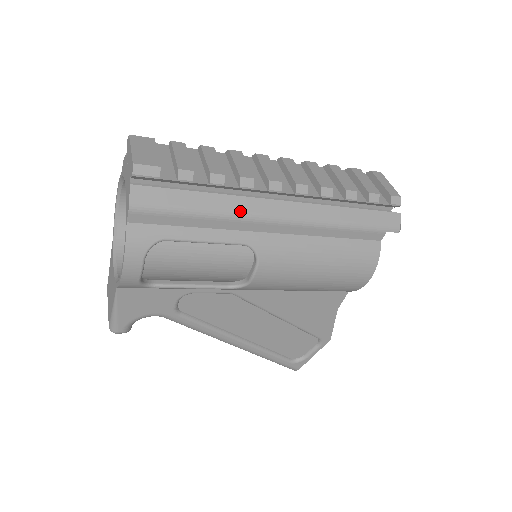
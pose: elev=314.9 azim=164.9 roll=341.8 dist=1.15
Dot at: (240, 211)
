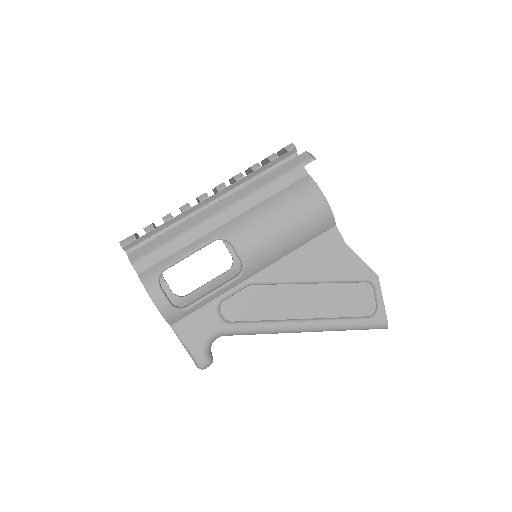
Dot at: (195, 224)
